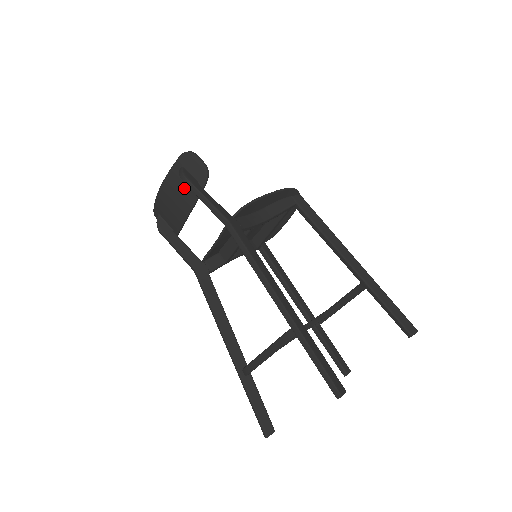
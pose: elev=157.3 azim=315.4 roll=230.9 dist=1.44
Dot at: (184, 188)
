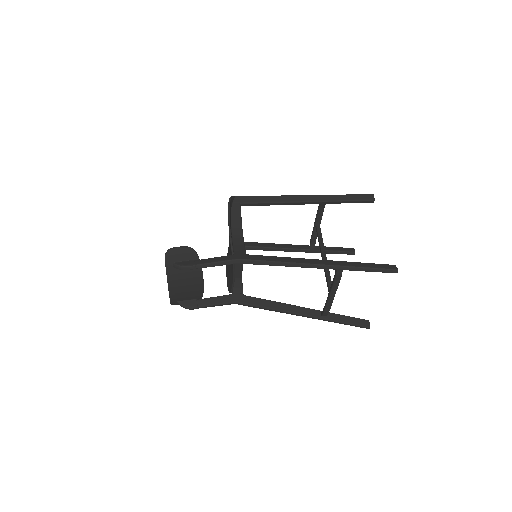
Dot at: (187, 272)
